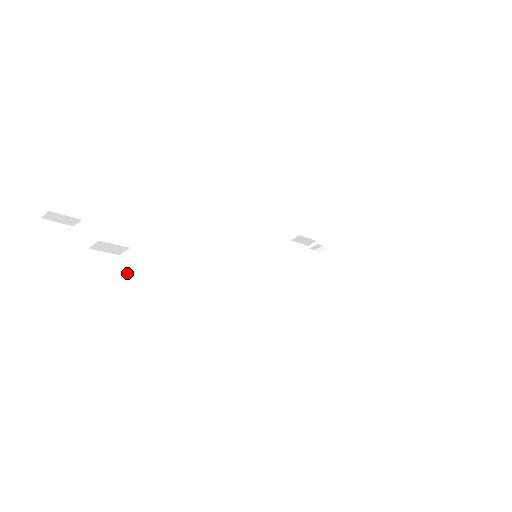
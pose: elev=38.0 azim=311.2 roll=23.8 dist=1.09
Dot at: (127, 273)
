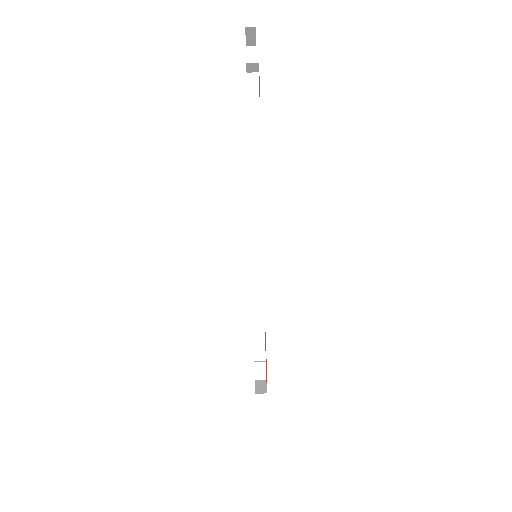
Dot at: occluded
